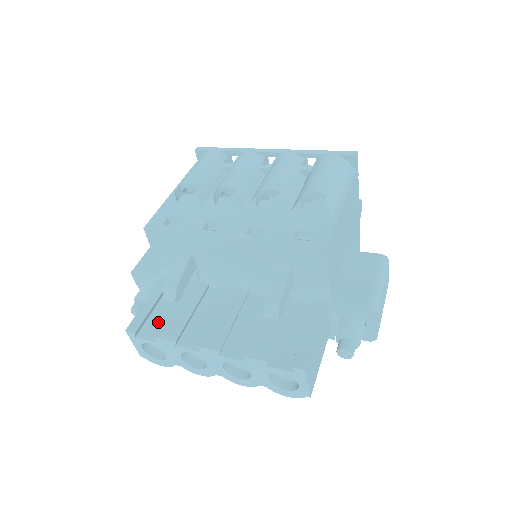
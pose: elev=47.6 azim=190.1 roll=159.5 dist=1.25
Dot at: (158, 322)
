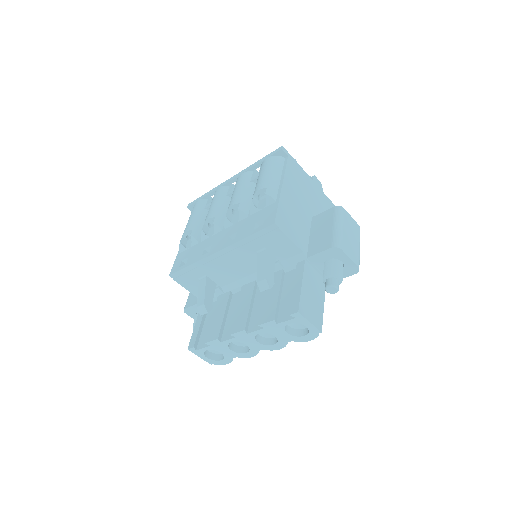
Dot at: occluded
